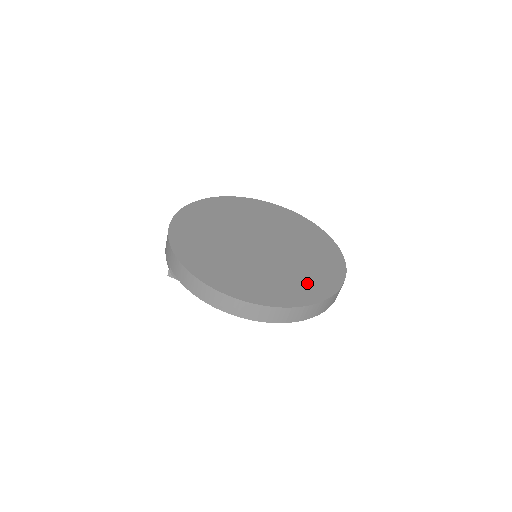
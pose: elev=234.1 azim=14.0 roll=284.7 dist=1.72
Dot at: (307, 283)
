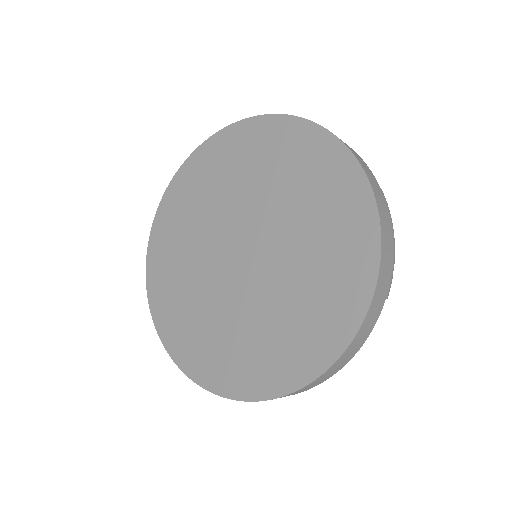
Dot at: (283, 348)
